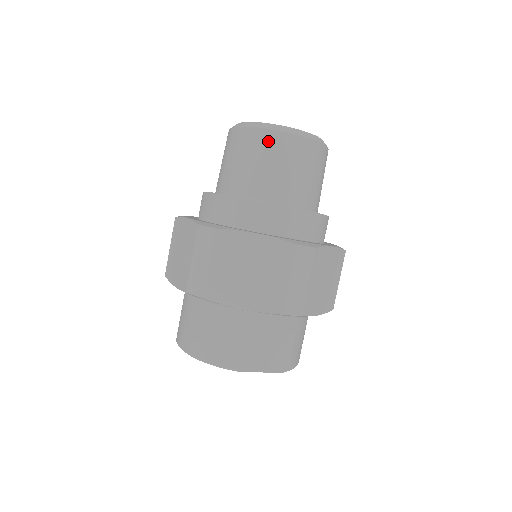
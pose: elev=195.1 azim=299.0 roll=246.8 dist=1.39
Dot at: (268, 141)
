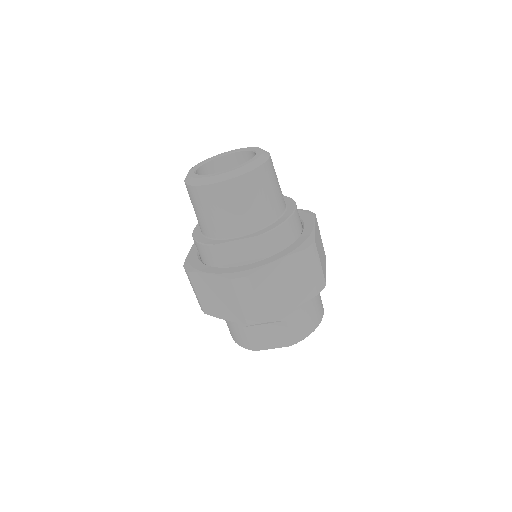
Dot at: (196, 195)
